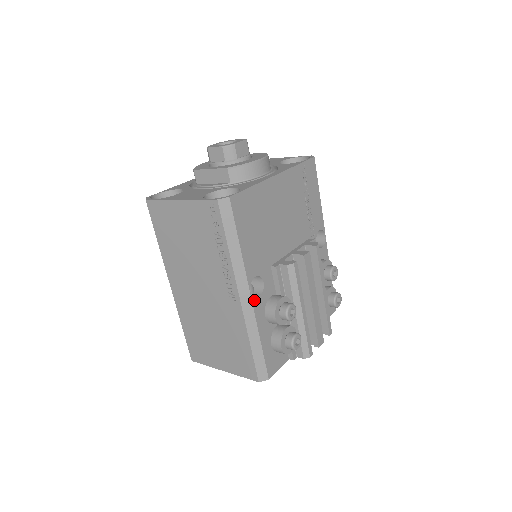
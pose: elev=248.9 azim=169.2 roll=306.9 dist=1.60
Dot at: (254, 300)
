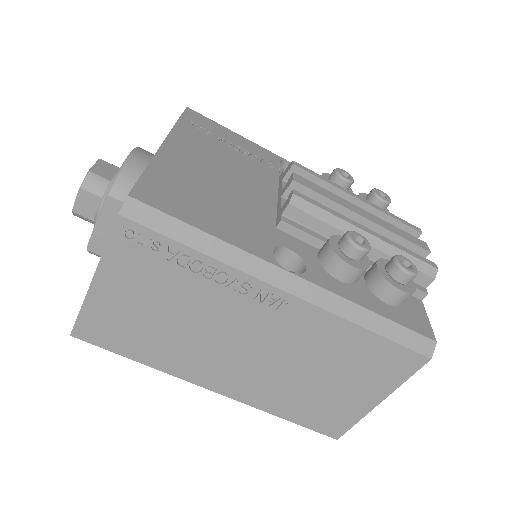
Dot at: (305, 276)
